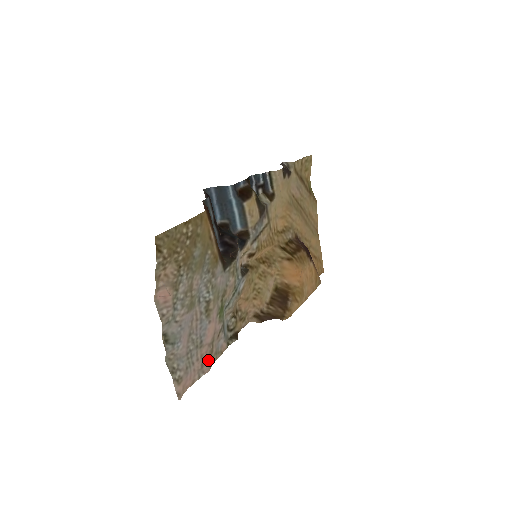
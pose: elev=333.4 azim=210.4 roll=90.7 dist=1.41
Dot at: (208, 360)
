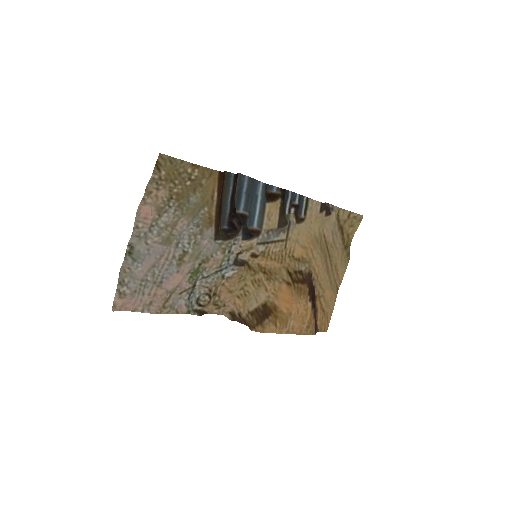
Dot at: (159, 304)
